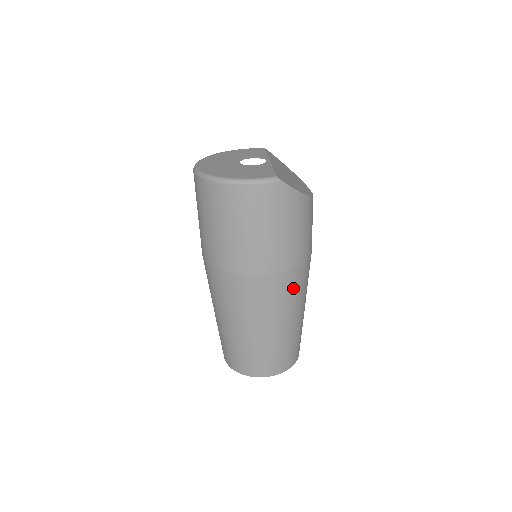
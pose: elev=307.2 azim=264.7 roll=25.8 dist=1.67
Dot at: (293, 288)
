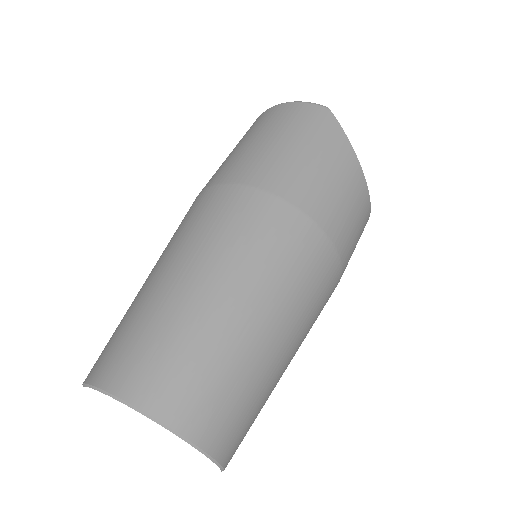
Dot at: (274, 238)
